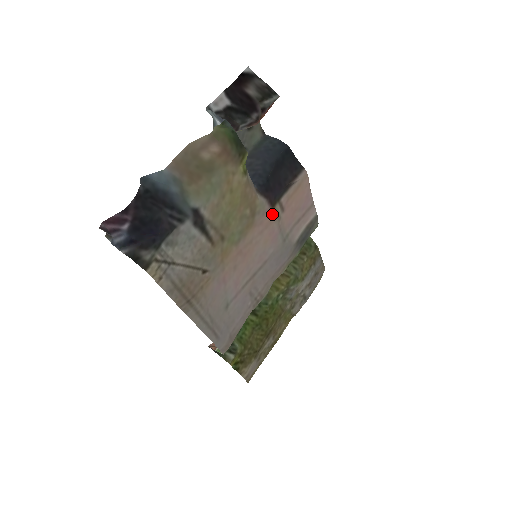
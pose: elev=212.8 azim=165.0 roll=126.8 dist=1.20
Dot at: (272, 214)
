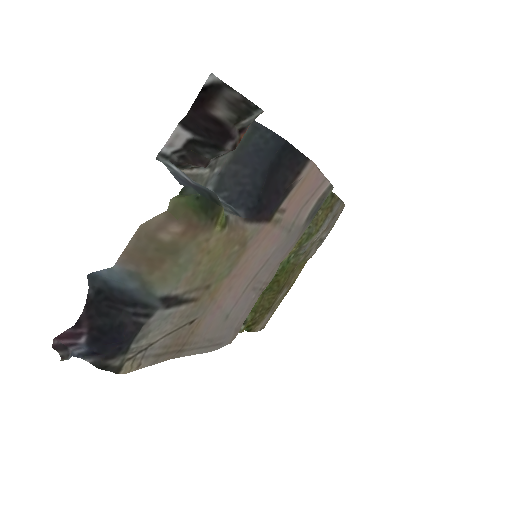
Dot at: (270, 225)
